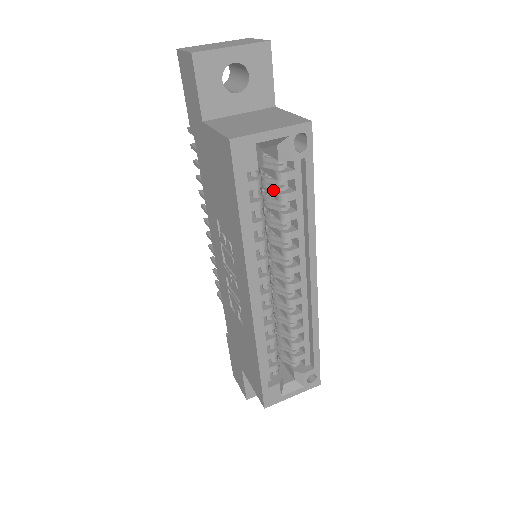
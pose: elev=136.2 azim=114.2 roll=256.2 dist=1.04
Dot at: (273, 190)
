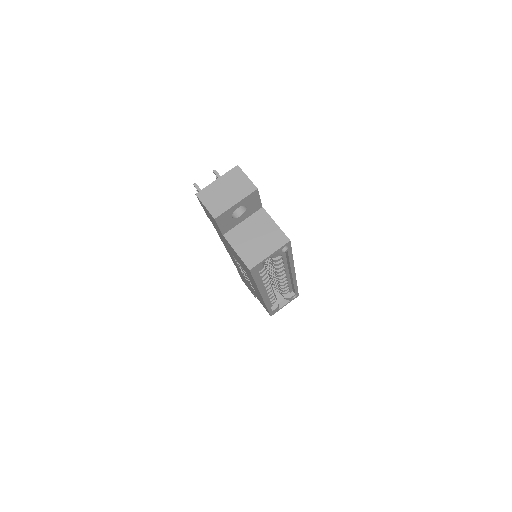
Dot at: occluded
